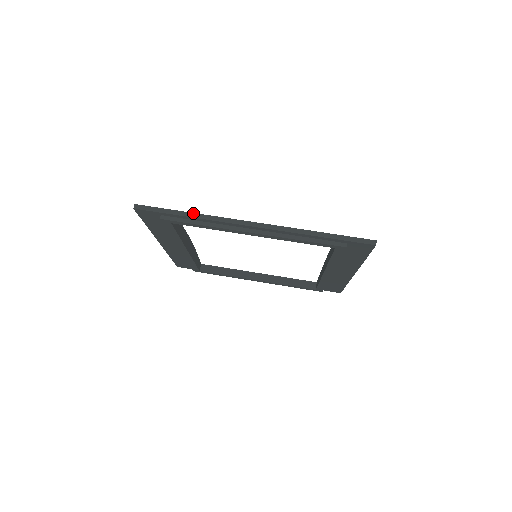
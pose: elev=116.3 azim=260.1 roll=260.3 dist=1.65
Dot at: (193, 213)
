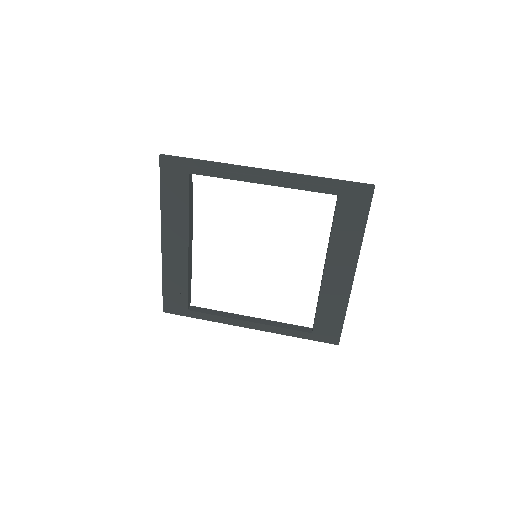
Dot at: (212, 161)
